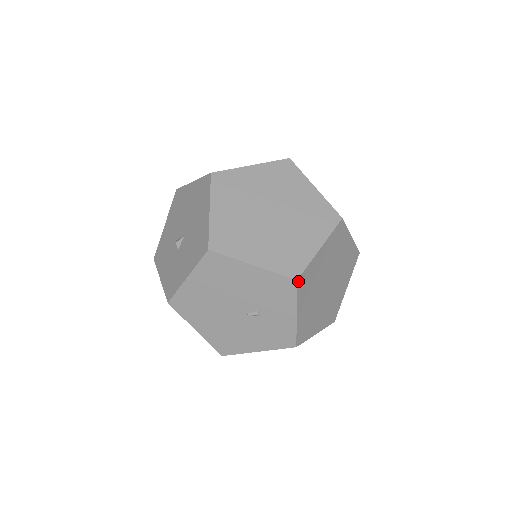
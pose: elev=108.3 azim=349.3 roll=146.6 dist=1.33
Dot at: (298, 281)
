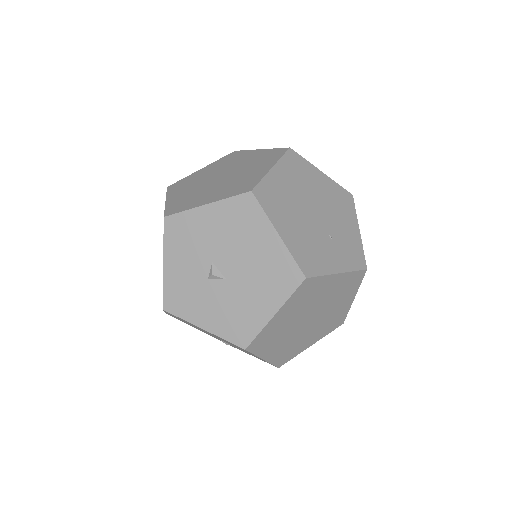
Dot at: (278, 366)
